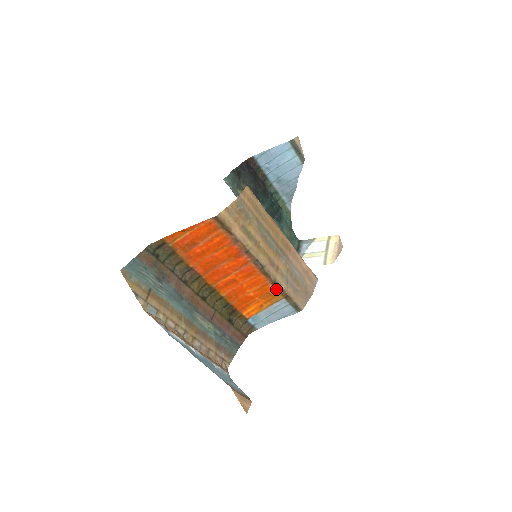
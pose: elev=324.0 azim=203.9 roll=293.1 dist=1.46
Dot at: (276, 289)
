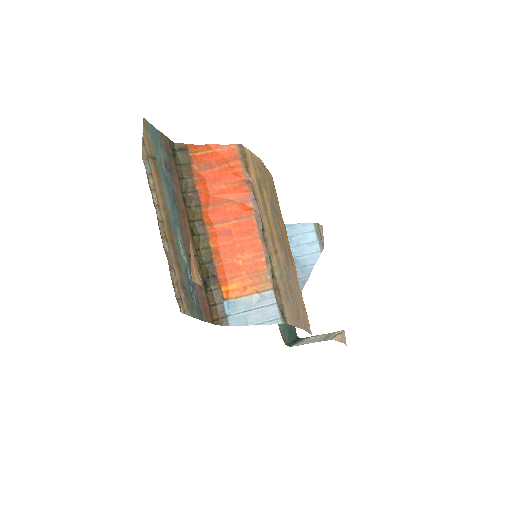
Dot at: (268, 270)
